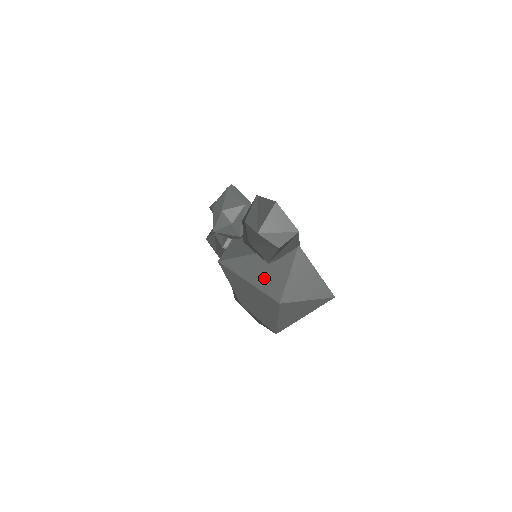
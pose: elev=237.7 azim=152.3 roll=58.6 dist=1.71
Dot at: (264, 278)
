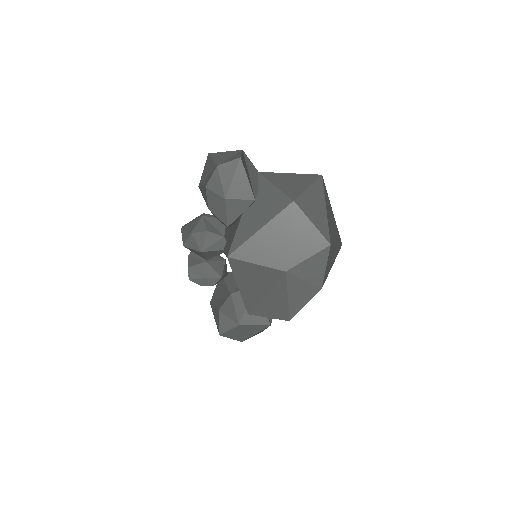
Dot at: (265, 211)
